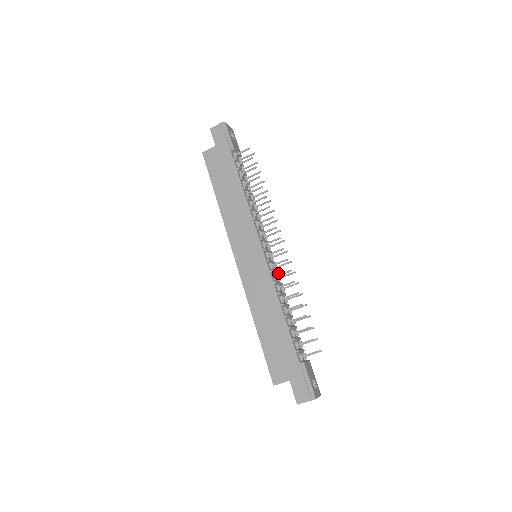
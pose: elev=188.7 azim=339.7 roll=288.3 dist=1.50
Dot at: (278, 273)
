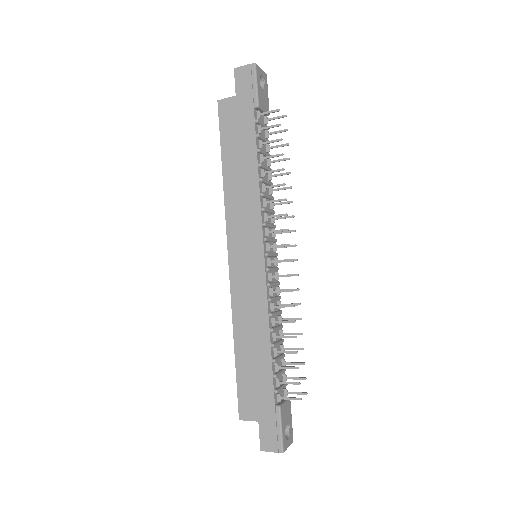
Dot at: (278, 284)
